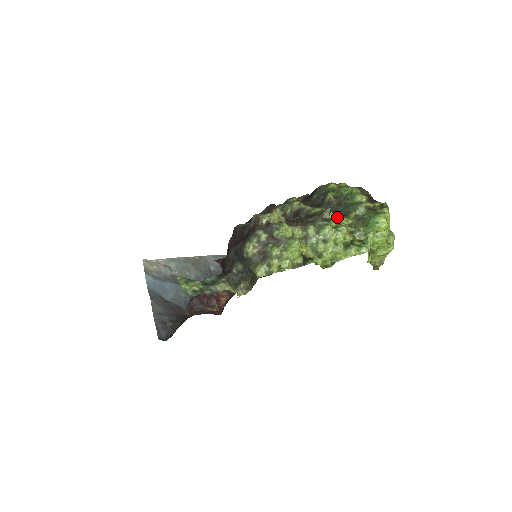
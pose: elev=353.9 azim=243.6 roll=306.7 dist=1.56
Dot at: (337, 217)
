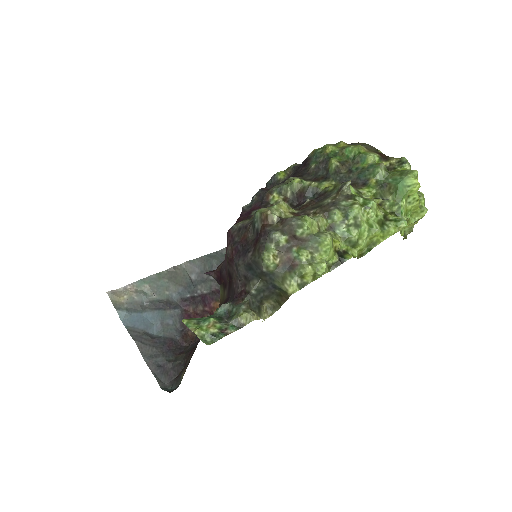
Dot at: (356, 189)
